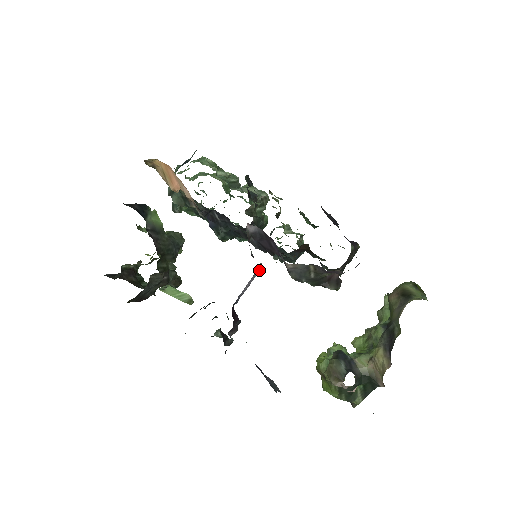
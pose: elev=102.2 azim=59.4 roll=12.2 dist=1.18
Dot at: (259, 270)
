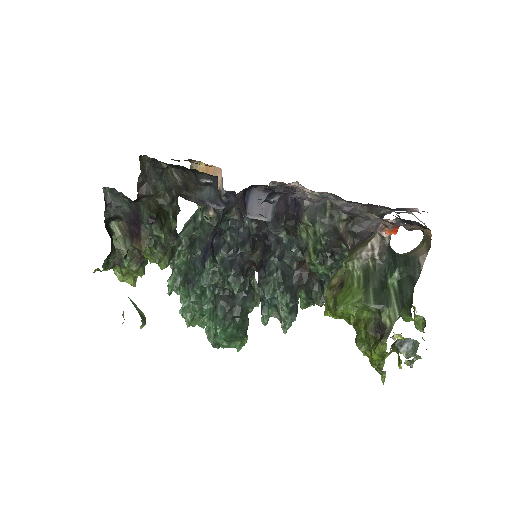
Dot at: (271, 216)
